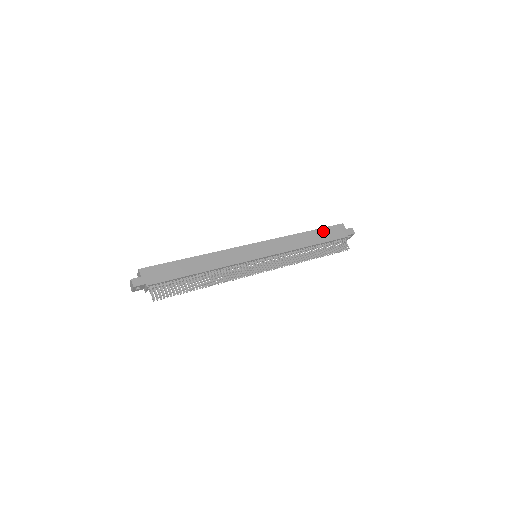
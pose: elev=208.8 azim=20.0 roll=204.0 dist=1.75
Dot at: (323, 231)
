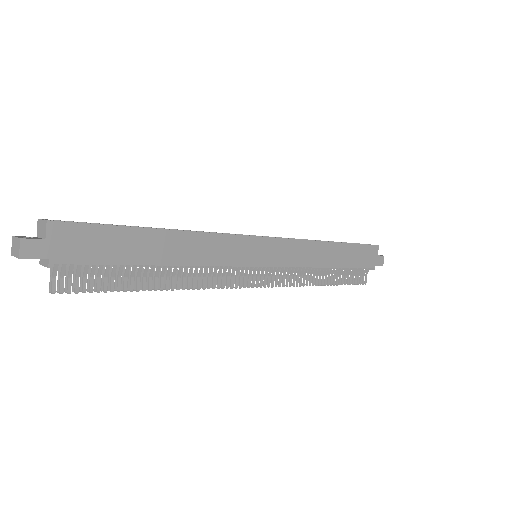
Dot at: (354, 249)
